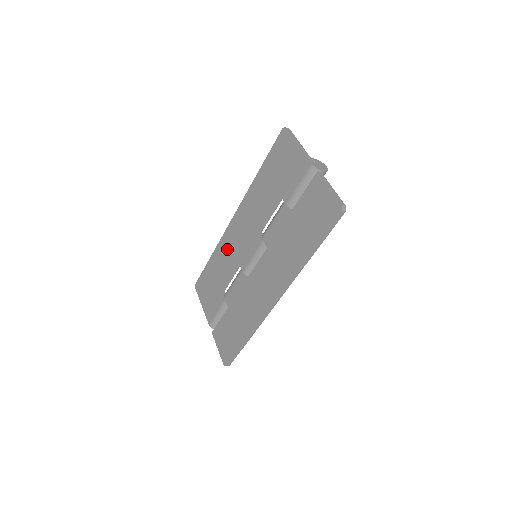
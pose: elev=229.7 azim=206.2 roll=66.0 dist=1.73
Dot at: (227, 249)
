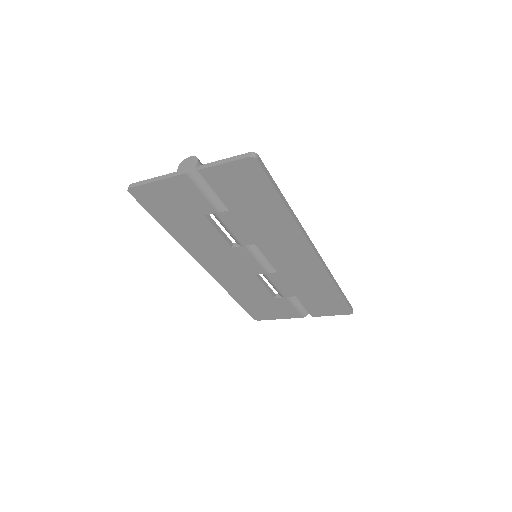
Dot at: (234, 282)
